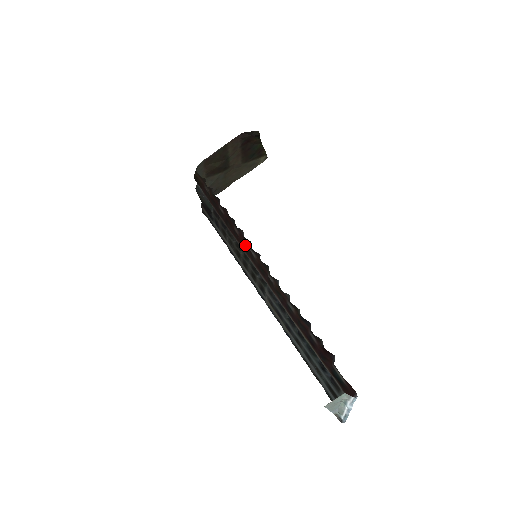
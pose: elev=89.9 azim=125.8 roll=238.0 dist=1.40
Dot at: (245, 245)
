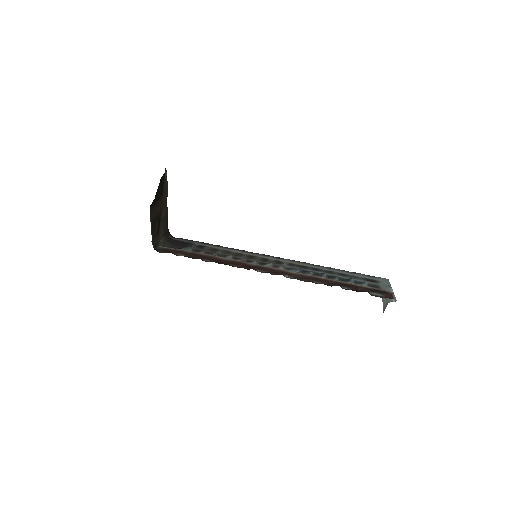
Dot at: (249, 267)
